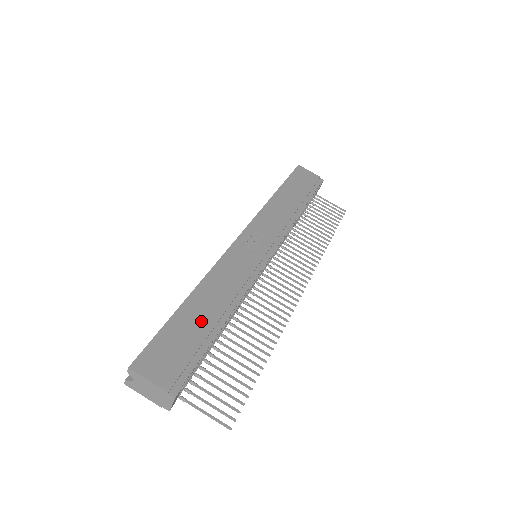
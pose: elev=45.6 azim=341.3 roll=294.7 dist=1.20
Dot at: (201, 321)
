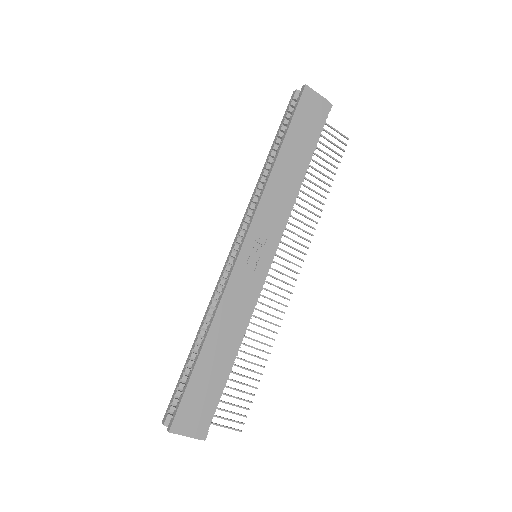
Dot at: (216, 368)
